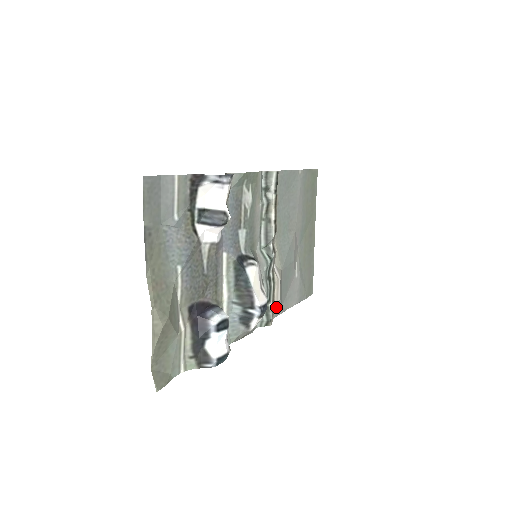
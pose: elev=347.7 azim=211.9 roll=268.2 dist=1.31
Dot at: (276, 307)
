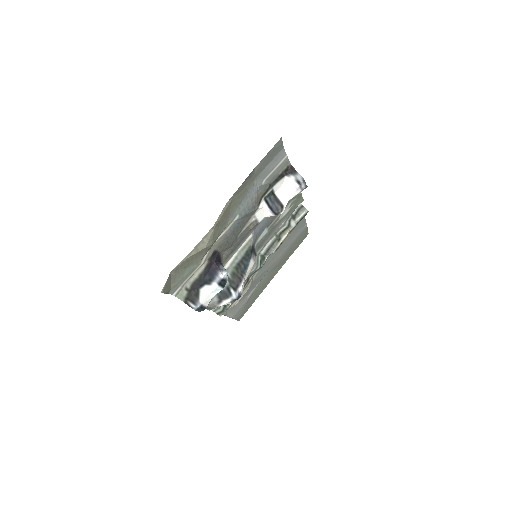
Dot at: occluded
